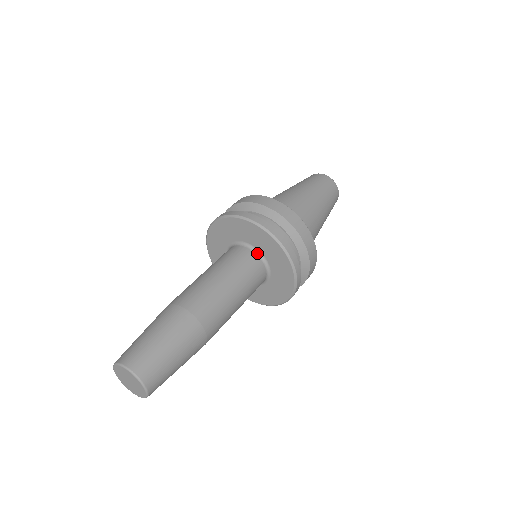
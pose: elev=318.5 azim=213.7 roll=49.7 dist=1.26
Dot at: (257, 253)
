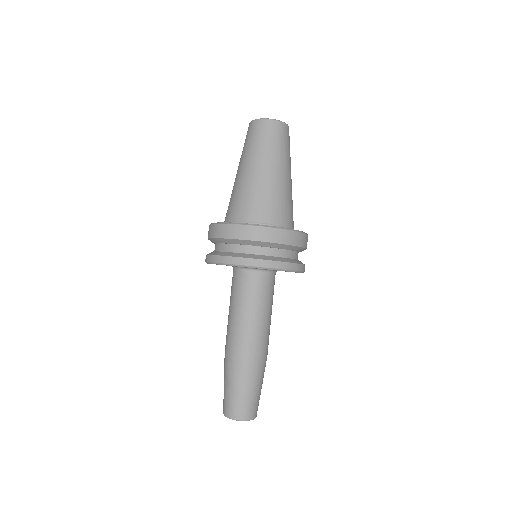
Dot at: (273, 272)
